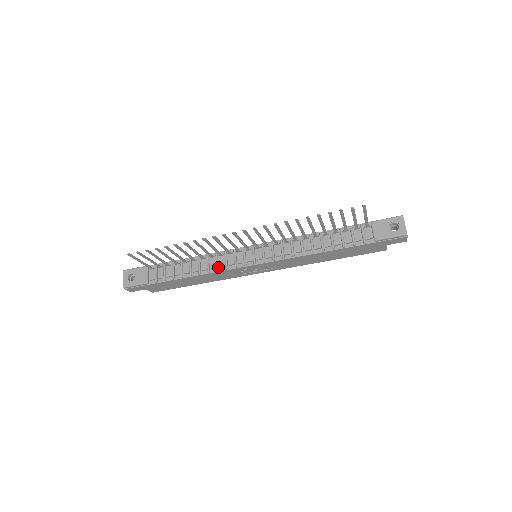
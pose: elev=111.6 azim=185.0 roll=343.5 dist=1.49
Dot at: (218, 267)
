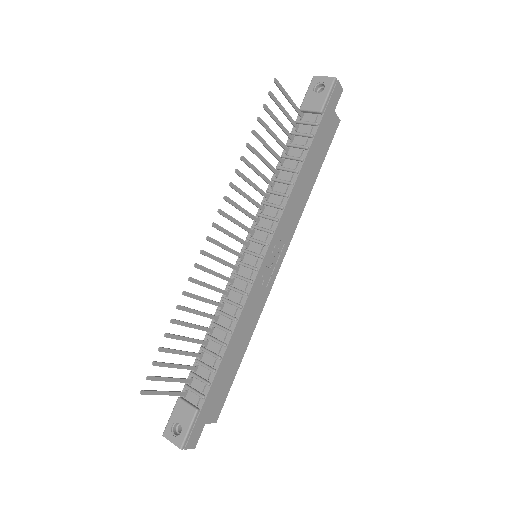
Dot at: (238, 304)
